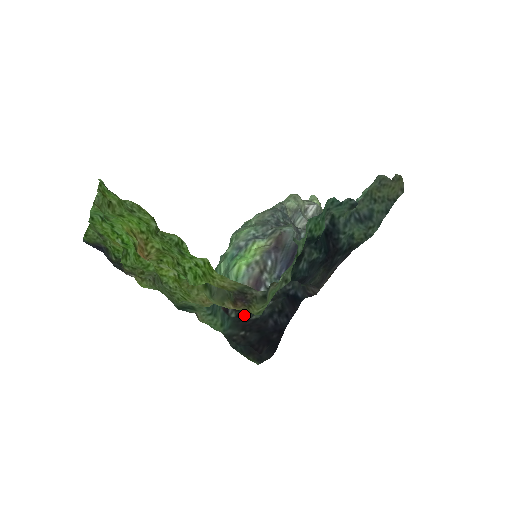
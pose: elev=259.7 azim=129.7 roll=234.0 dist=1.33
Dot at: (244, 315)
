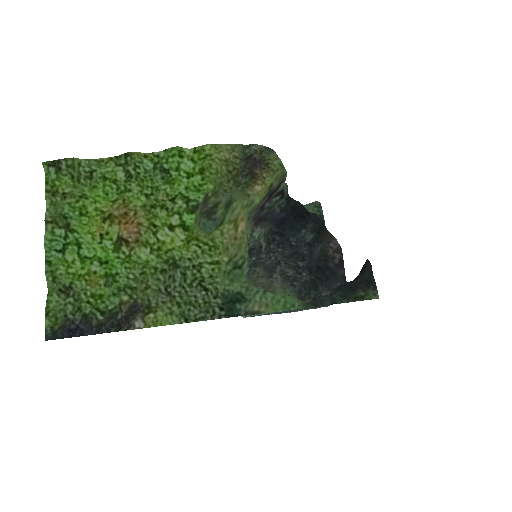
Dot at: occluded
